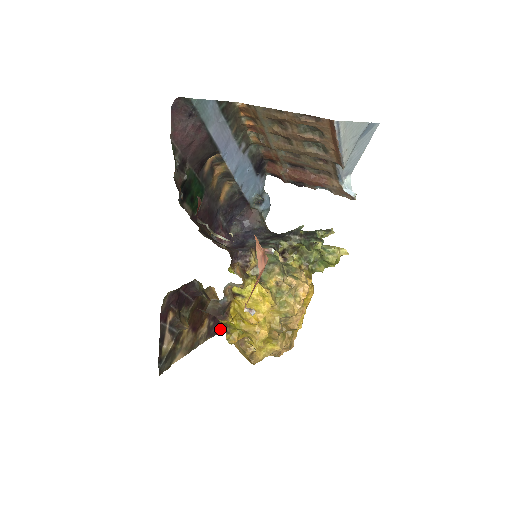
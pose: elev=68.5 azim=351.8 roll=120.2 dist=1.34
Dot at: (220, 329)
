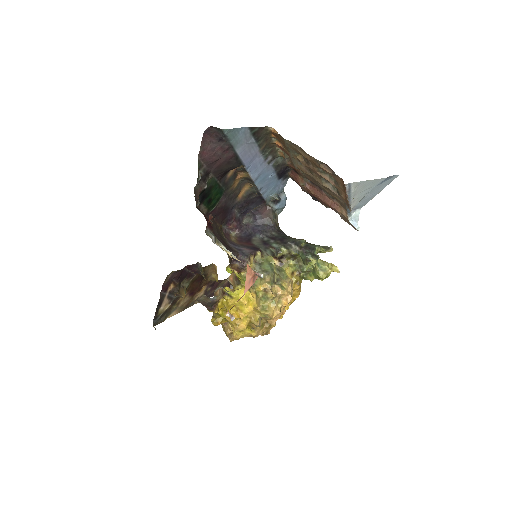
Dot at: occluded
